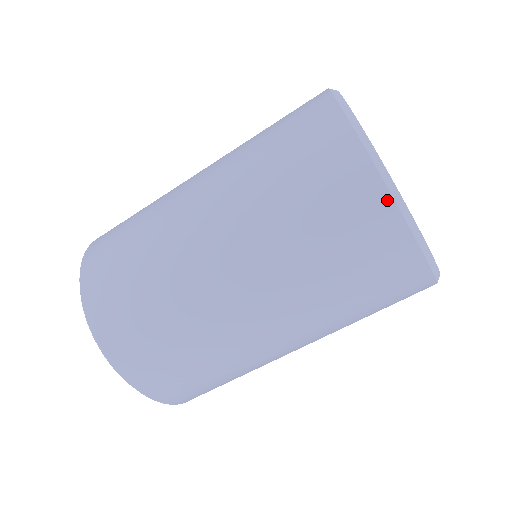
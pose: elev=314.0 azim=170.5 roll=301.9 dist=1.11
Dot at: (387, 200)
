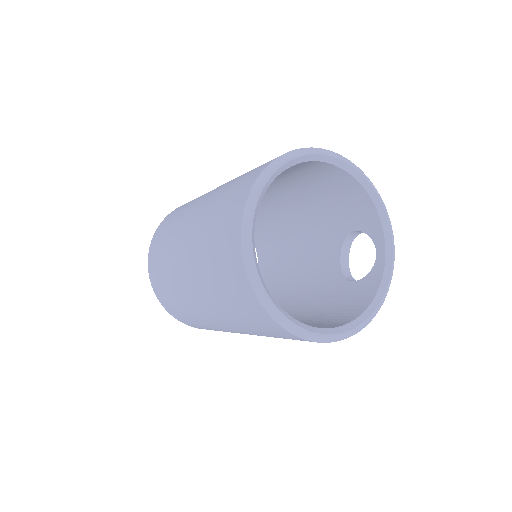
Dot at: (270, 318)
